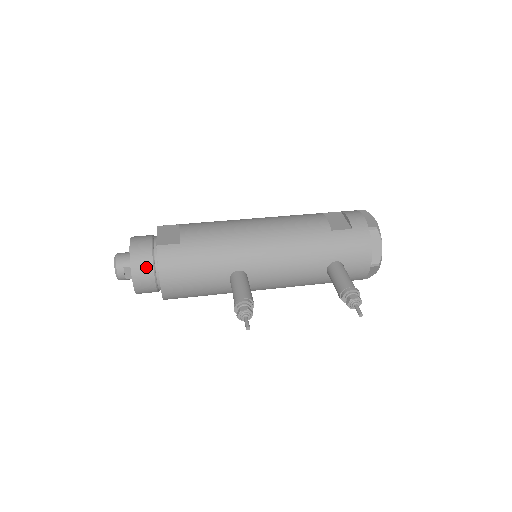
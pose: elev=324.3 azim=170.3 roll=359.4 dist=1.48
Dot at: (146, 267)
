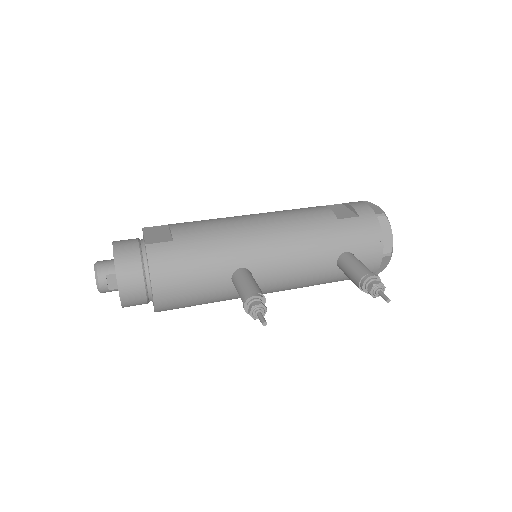
Dot at: (134, 271)
